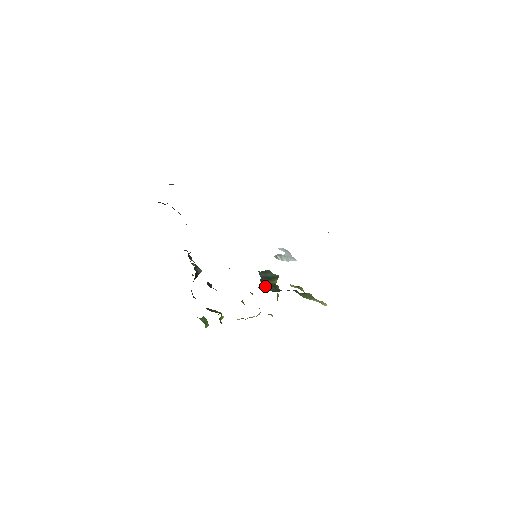
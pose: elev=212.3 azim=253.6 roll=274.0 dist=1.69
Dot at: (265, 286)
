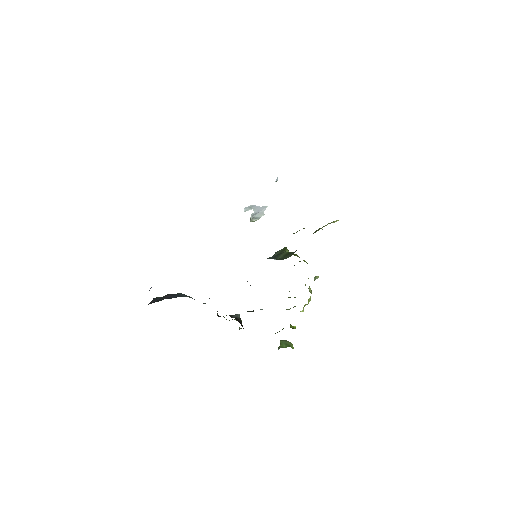
Dot at: (281, 259)
